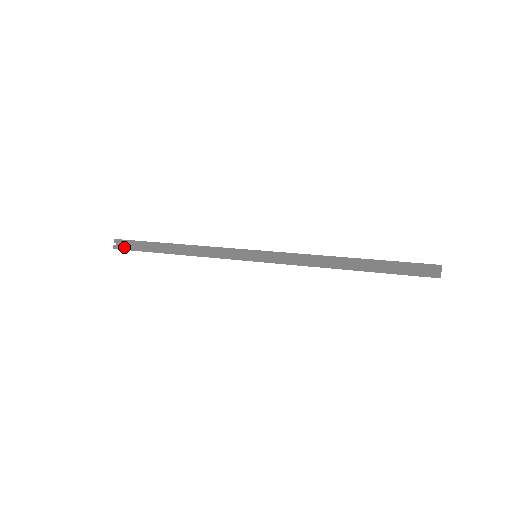
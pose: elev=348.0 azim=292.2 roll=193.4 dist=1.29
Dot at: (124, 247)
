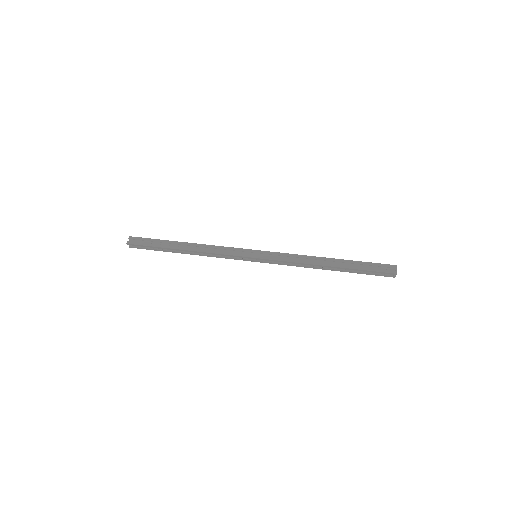
Dot at: (138, 242)
